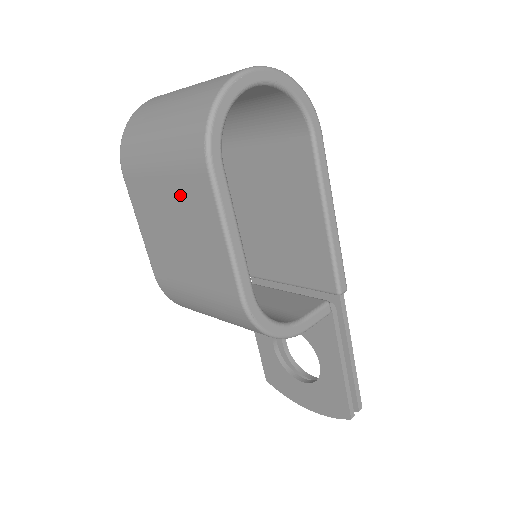
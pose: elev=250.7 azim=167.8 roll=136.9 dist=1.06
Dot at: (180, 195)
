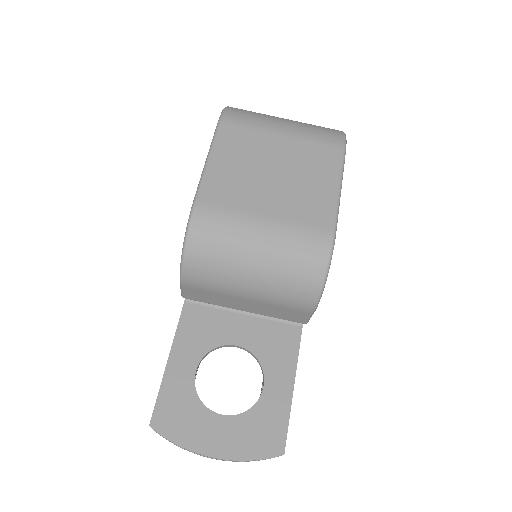
Dot at: (300, 153)
